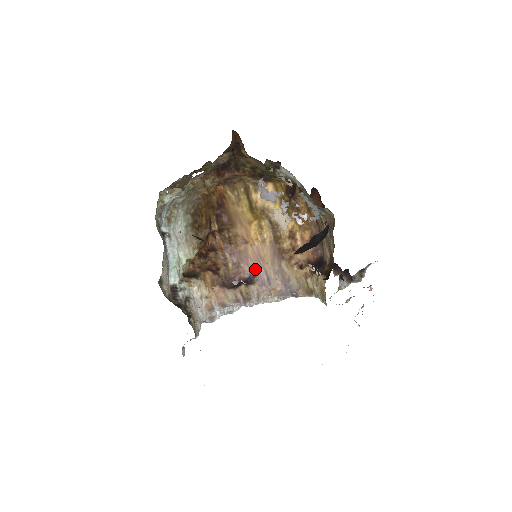
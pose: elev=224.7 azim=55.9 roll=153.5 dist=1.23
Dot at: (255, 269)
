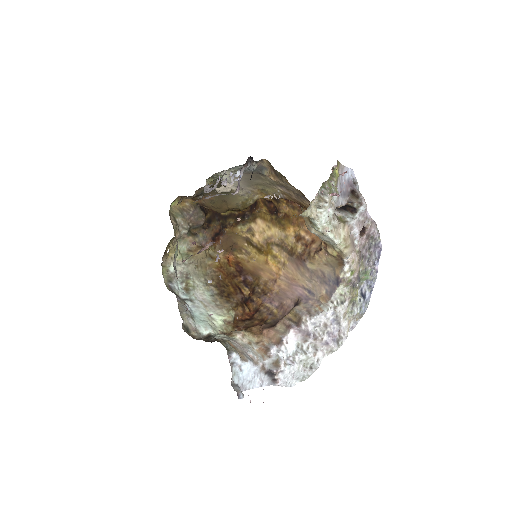
Dot at: (295, 295)
